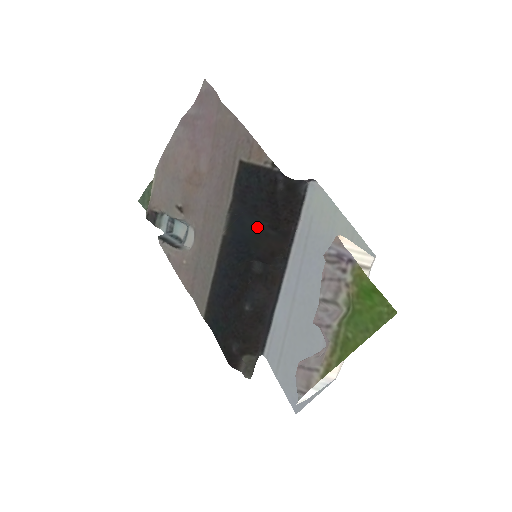
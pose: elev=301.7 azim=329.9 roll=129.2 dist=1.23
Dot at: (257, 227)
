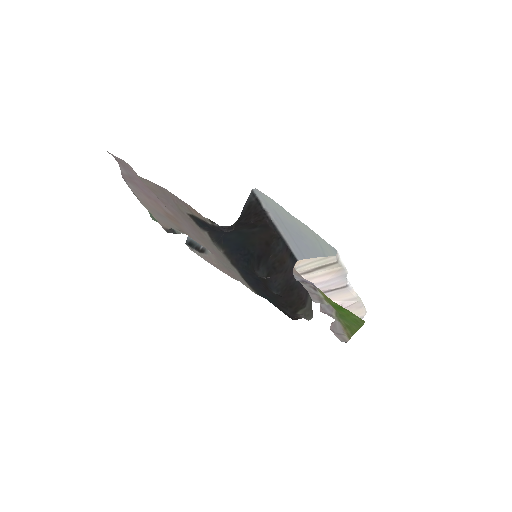
Dot at: (241, 234)
